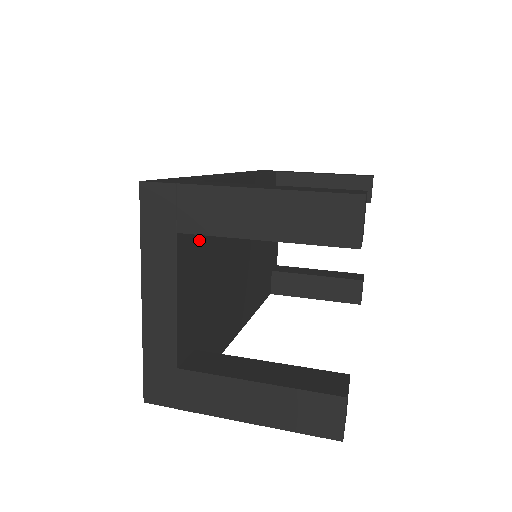
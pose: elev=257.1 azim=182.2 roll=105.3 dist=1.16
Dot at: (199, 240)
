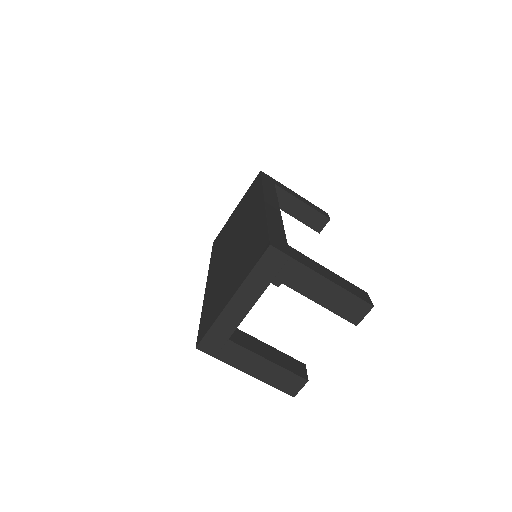
Dot at: occluded
